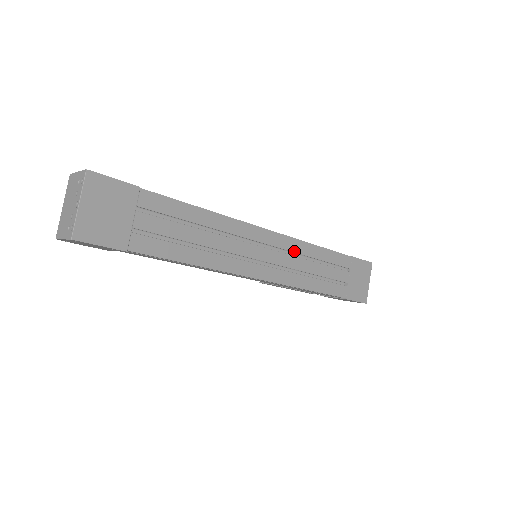
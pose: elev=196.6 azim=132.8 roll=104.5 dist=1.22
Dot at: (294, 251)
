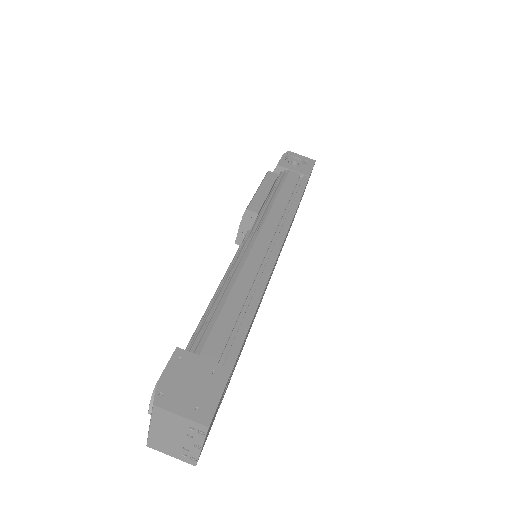
Dot at: occluded
